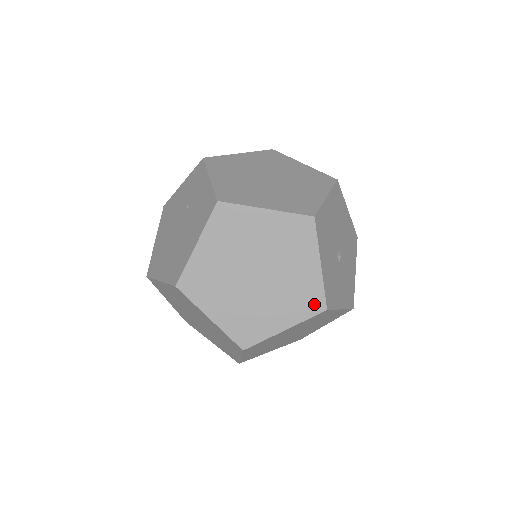
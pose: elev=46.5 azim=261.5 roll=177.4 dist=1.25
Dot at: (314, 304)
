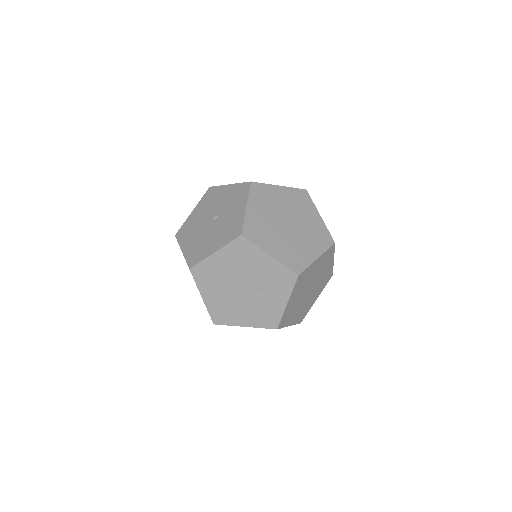
Dot at: occluded
